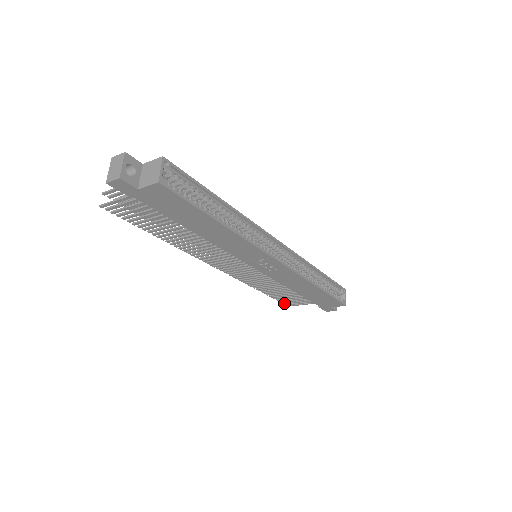
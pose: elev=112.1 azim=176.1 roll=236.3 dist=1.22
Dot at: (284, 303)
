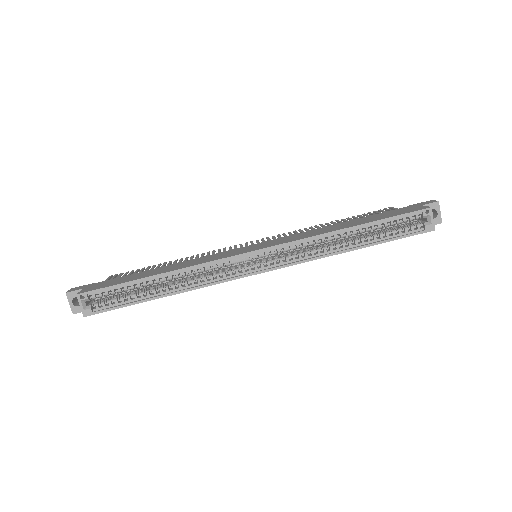
Dot at: occluded
